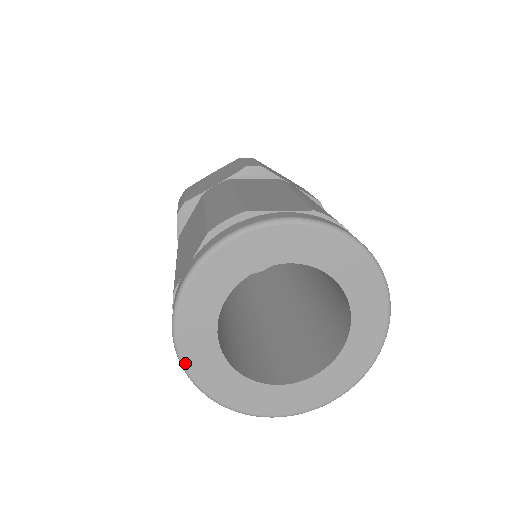
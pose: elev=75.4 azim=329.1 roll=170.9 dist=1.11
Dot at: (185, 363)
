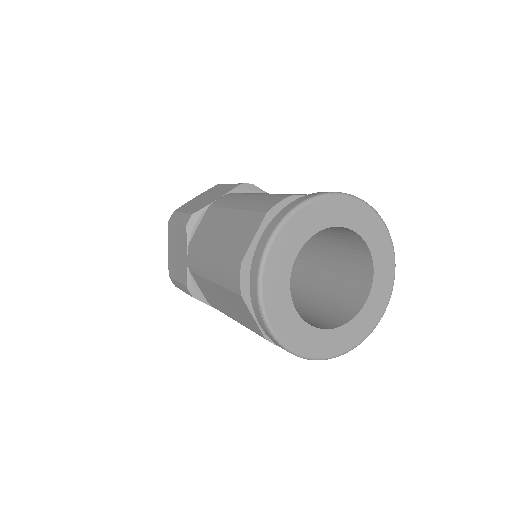
Dot at: (267, 314)
